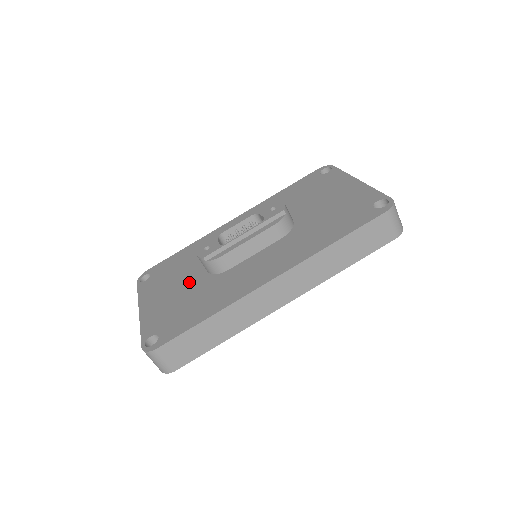
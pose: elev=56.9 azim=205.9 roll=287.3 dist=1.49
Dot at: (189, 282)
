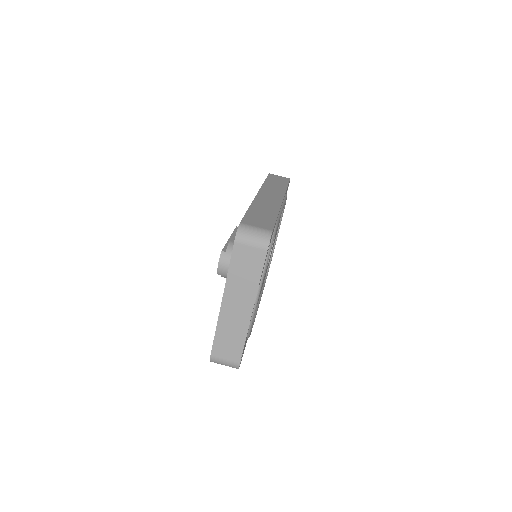
Dot at: occluded
